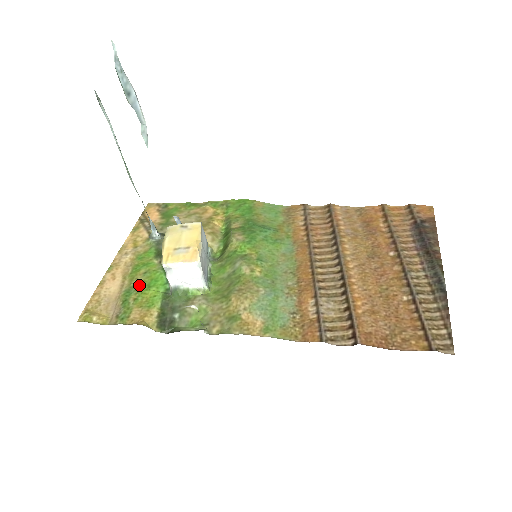
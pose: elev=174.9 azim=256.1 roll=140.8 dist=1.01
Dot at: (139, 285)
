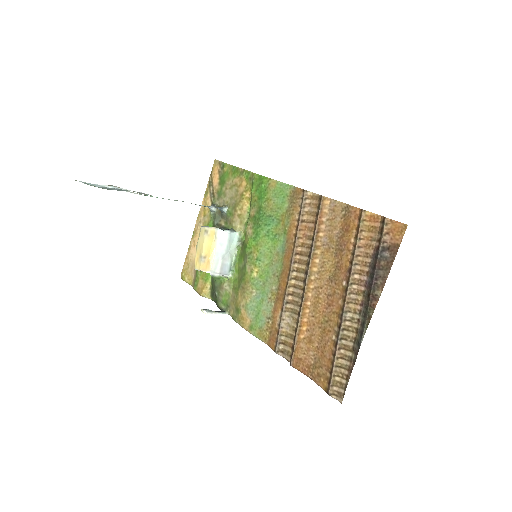
Dot at: occluded
